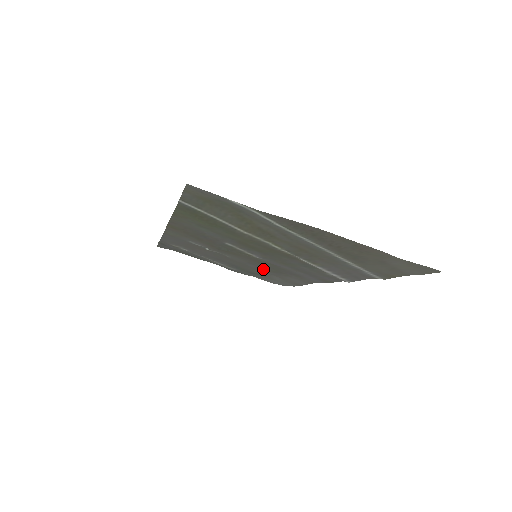
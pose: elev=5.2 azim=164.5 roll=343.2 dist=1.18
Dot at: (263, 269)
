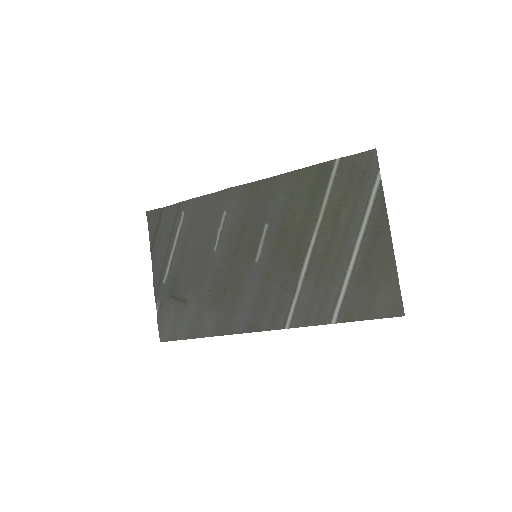
Dot at: (211, 288)
